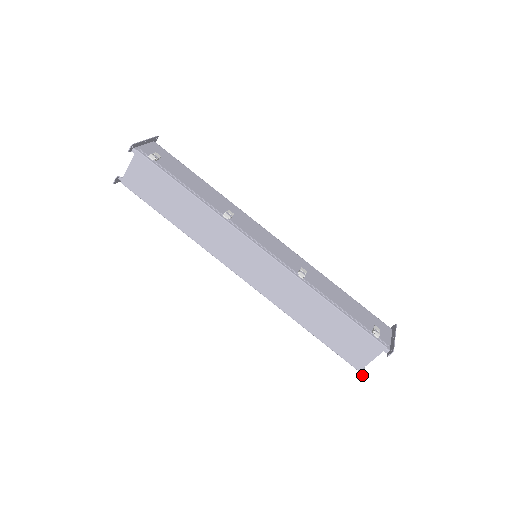
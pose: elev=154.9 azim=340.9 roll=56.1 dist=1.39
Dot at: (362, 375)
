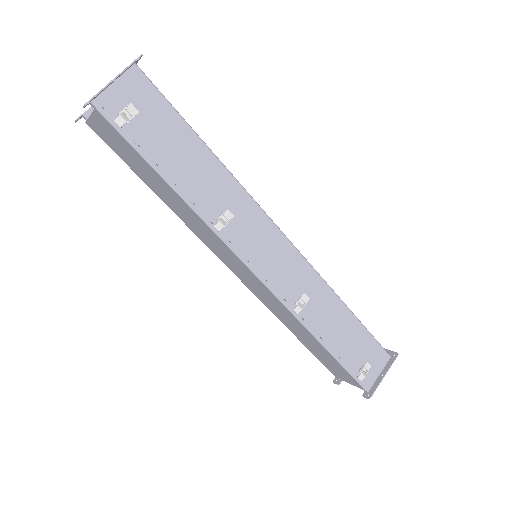
Dot at: (337, 382)
